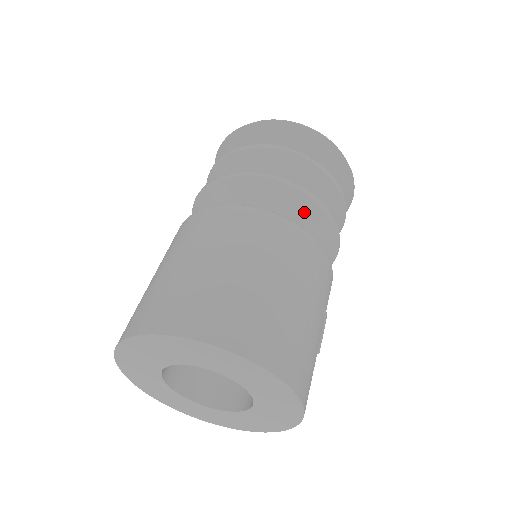
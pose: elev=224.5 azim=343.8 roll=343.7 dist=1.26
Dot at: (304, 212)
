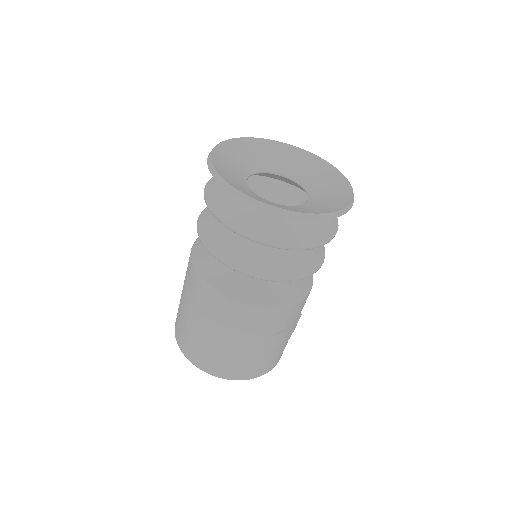
Dot at: occluded
